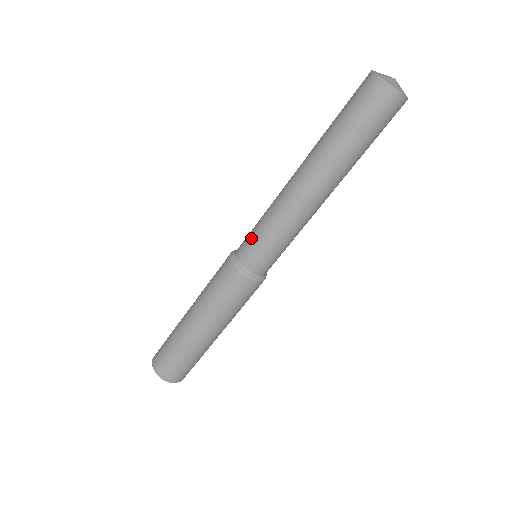
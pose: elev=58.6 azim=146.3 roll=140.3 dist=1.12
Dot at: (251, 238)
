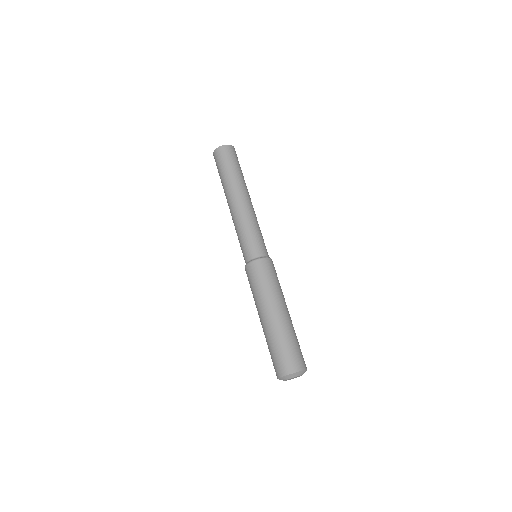
Dot at: occluded
